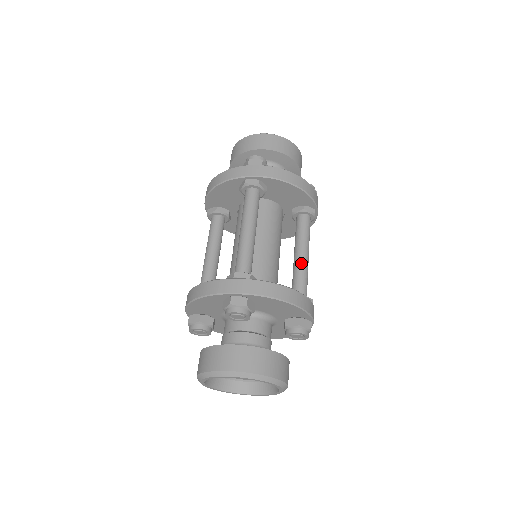
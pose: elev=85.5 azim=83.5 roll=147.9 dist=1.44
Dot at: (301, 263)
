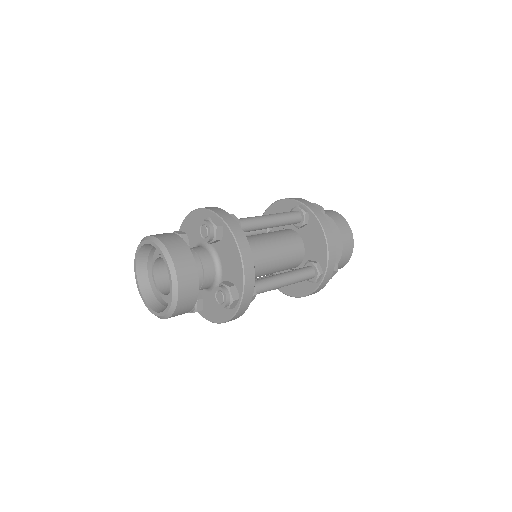
Dot at: (277, 277)
